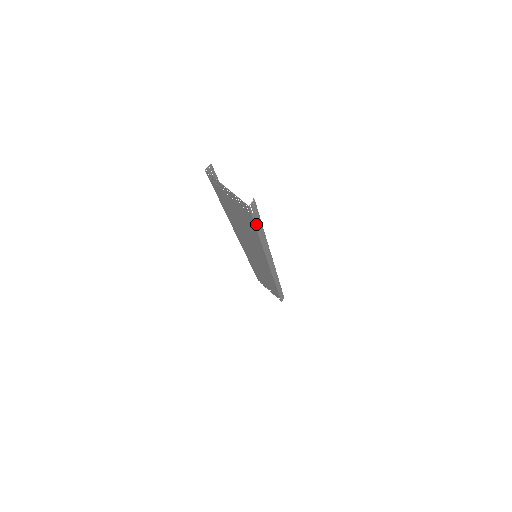
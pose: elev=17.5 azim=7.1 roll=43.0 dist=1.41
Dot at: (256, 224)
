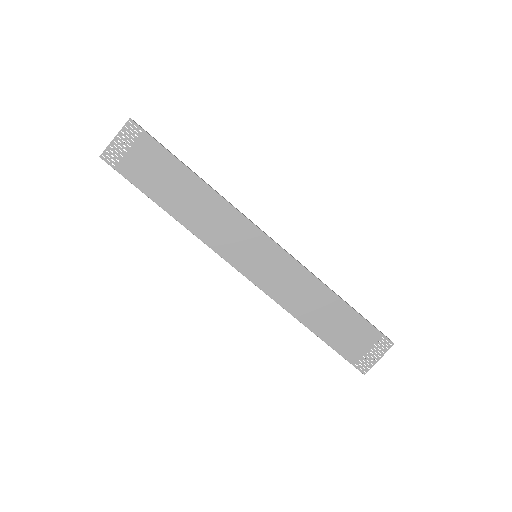
Dot at: (164, 148)
